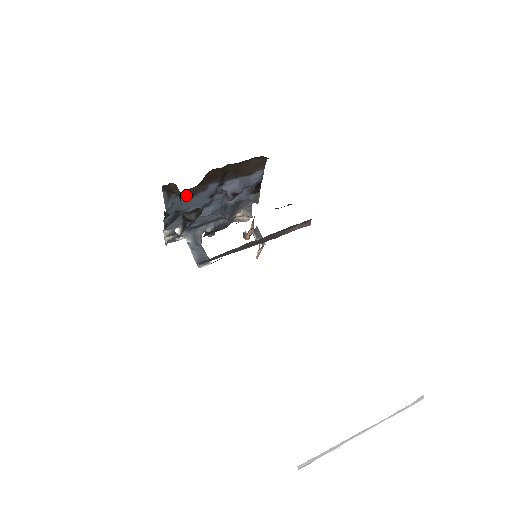
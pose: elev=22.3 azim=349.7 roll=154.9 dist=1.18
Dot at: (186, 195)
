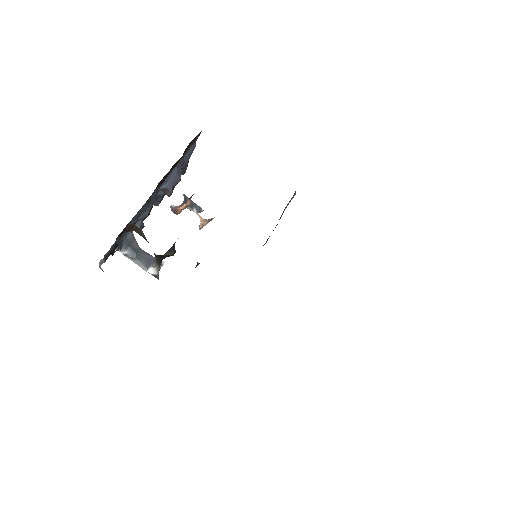
Dot at: occluded
